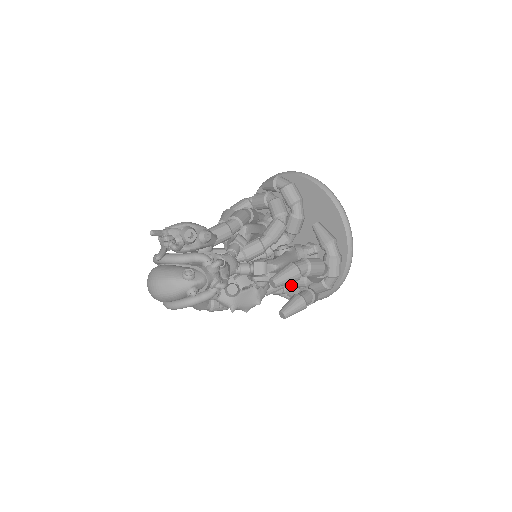
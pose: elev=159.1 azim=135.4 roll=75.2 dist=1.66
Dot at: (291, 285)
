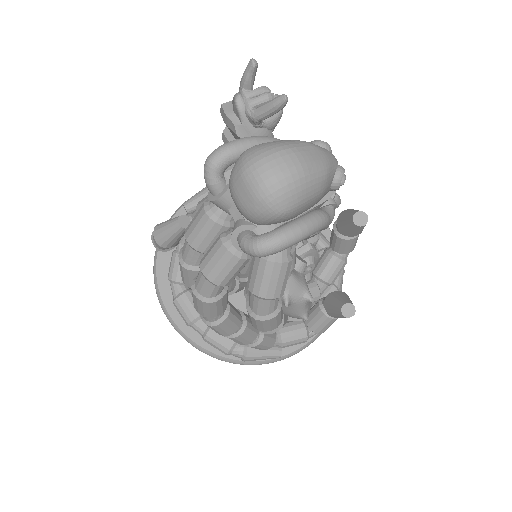
Dot at: occluded
